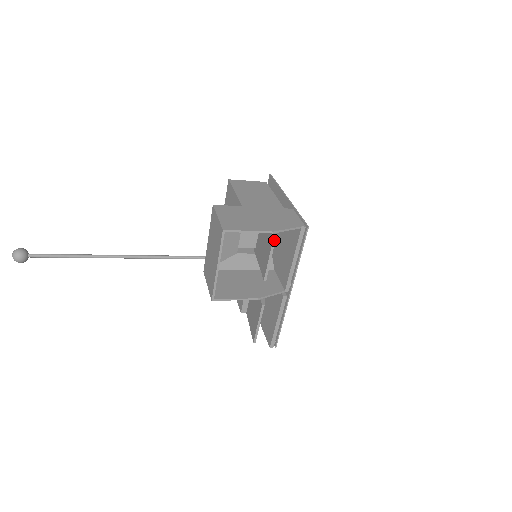
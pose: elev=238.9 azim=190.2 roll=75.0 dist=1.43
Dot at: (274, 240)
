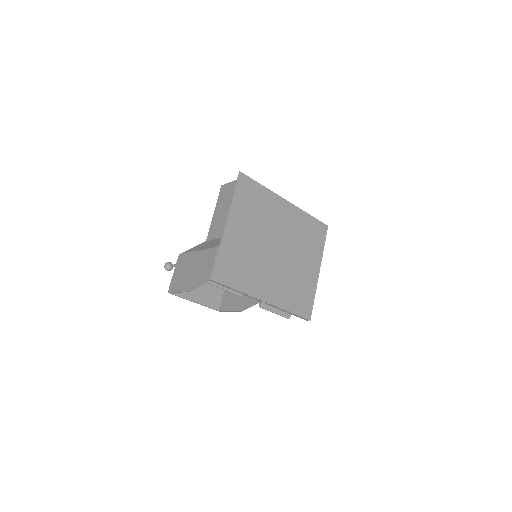
Dot at: (209, 283)
